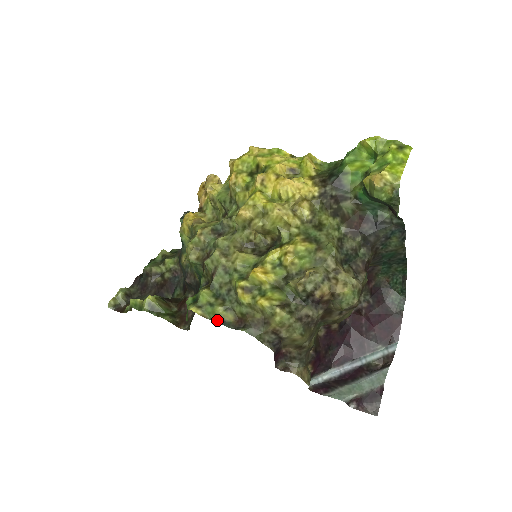
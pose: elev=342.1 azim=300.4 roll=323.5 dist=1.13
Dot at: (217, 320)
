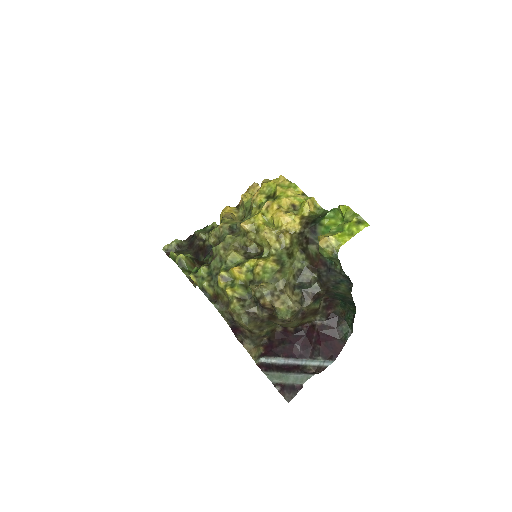
Dot at: (202, 290)
